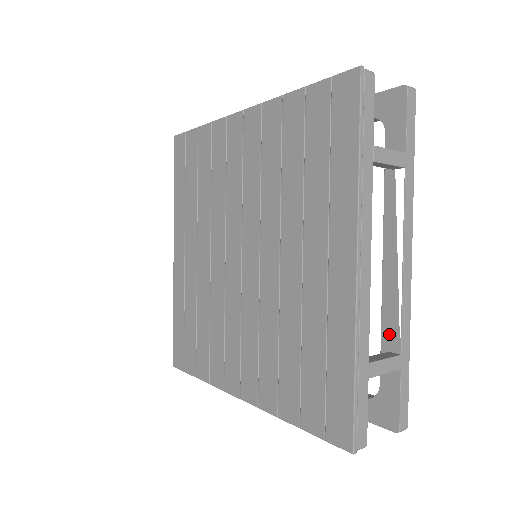
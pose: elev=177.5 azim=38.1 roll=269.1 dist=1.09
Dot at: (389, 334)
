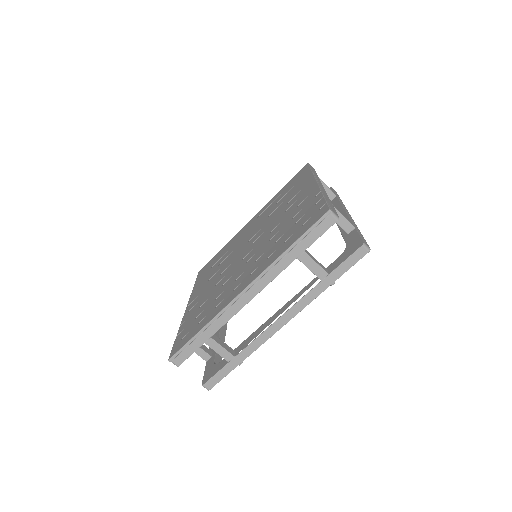
Dot at: (243, 345)
